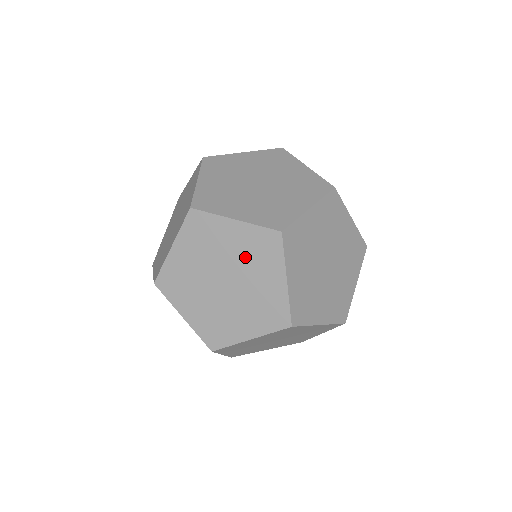
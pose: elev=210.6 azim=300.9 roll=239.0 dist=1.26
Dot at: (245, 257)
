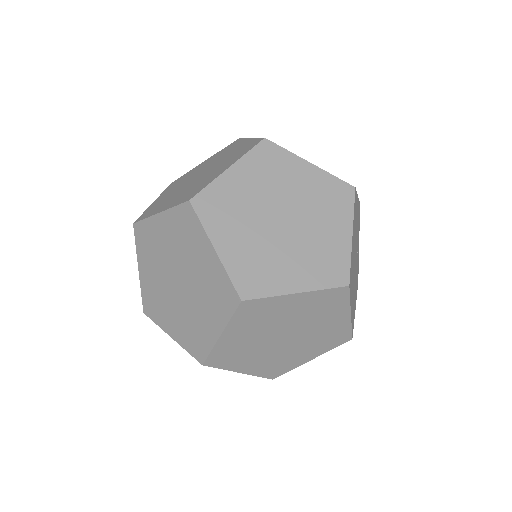
Dot at: (179, 246)
